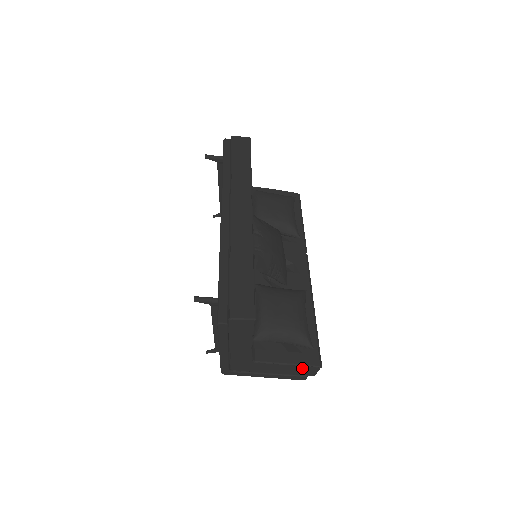
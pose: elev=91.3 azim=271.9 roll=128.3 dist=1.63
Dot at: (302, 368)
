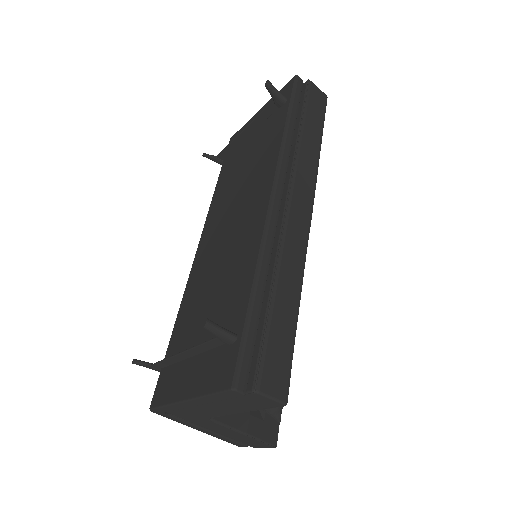
Dot at: (254, 441)
